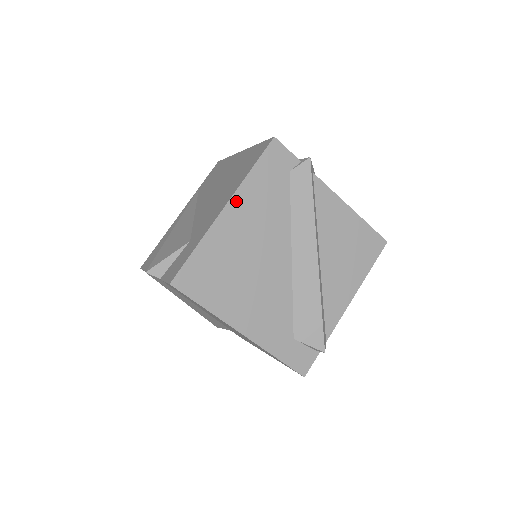
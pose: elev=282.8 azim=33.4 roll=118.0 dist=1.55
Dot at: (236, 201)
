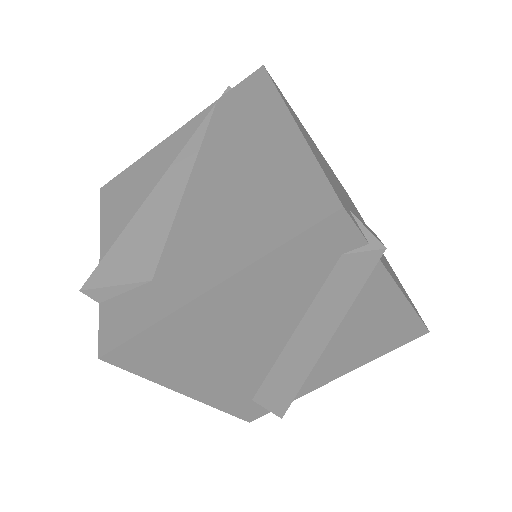
Dot at: (233, 283)
